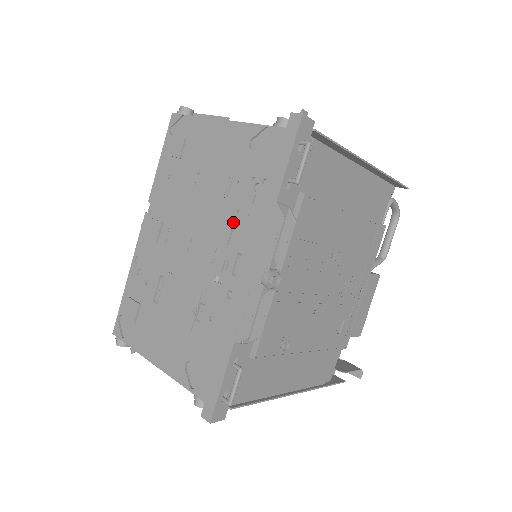
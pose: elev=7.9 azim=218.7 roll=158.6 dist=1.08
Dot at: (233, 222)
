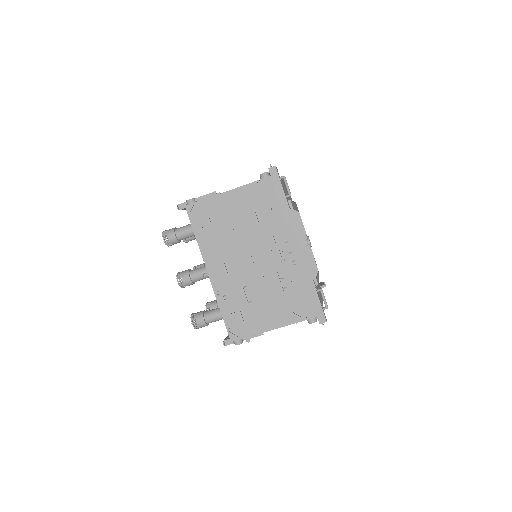
Dot at: (272, 232)
